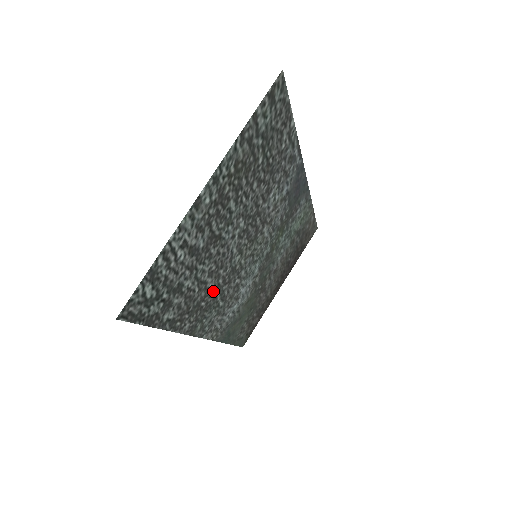
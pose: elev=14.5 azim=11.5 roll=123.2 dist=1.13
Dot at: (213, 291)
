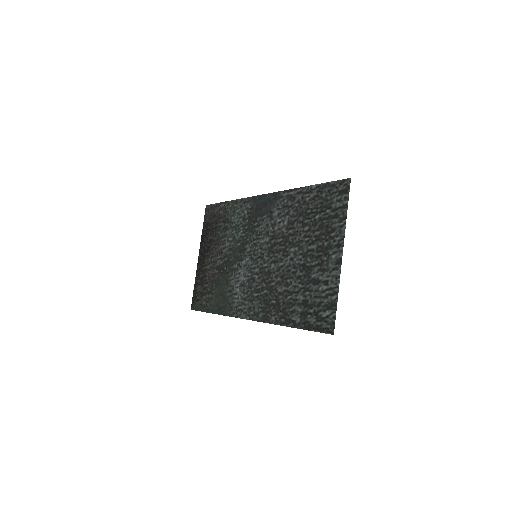
Dot at: (272, 292)
